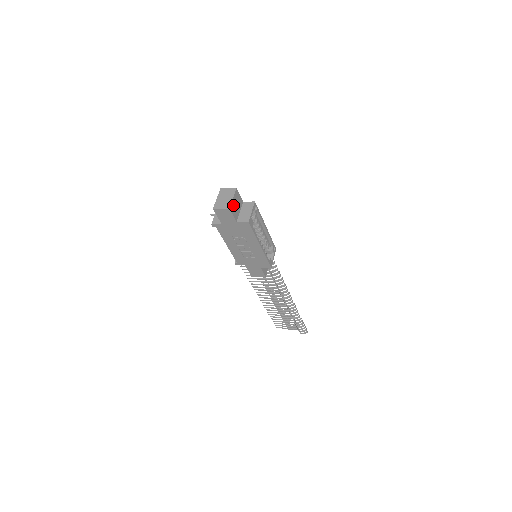
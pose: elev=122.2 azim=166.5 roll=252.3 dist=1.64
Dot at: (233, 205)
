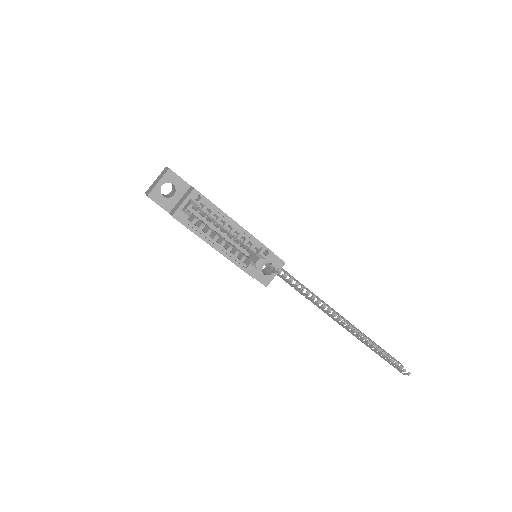
Dot at: (159, 191)
